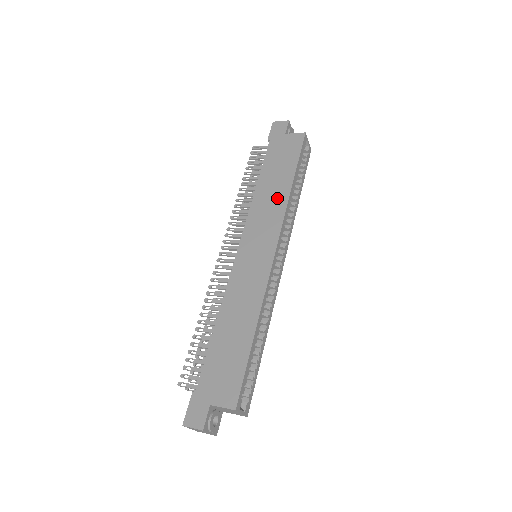
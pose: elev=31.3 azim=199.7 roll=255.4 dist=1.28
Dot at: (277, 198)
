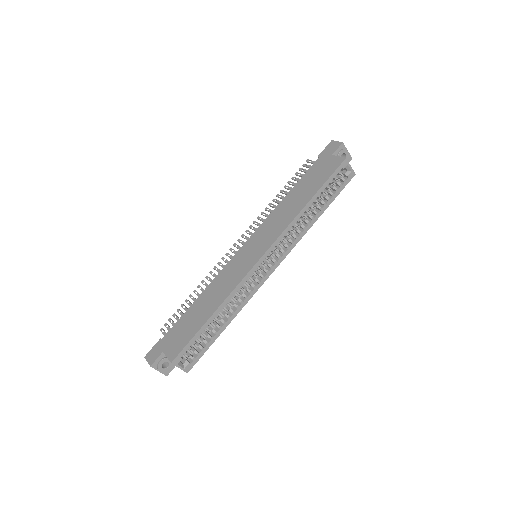
Dot at: (290, 212)
